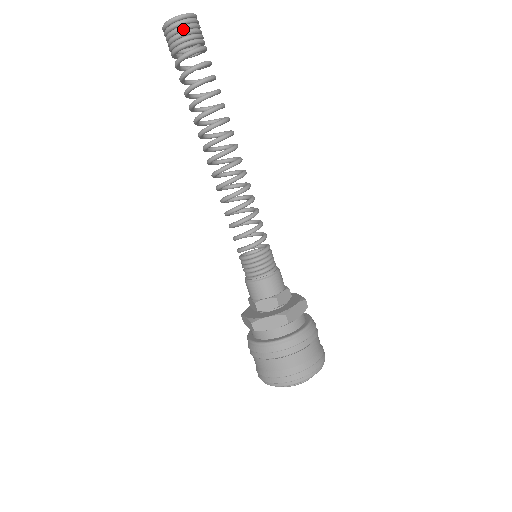
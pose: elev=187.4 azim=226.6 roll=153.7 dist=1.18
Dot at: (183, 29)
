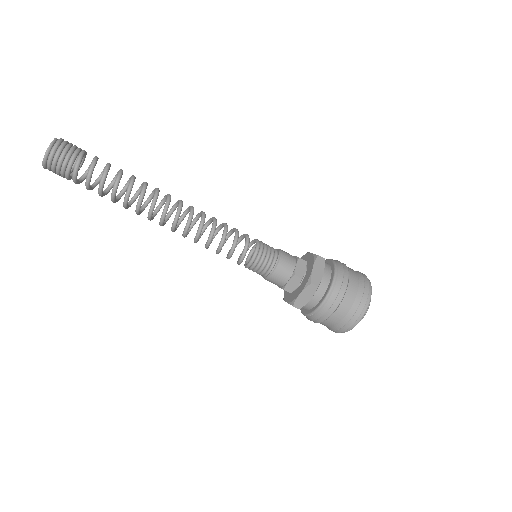
Dot at: (54, 172)
